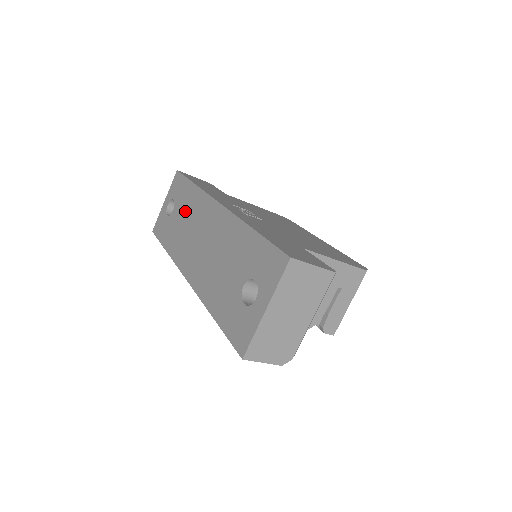
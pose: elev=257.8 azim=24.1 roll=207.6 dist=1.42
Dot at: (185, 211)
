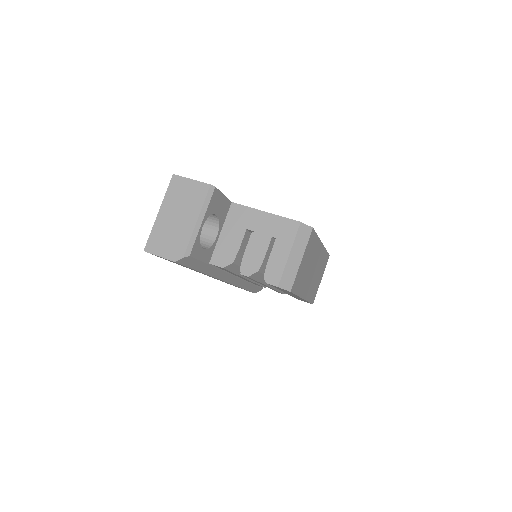
Dot at: occluded
